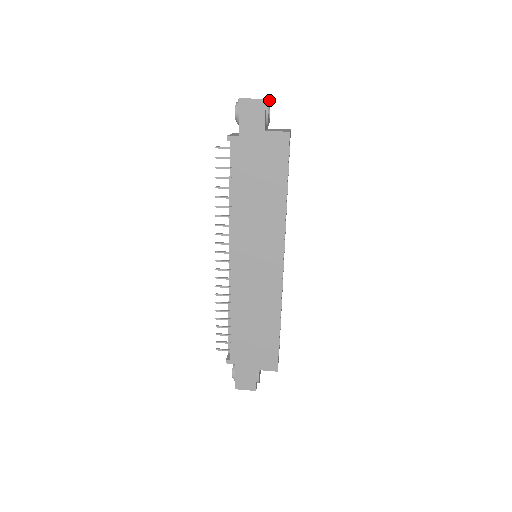
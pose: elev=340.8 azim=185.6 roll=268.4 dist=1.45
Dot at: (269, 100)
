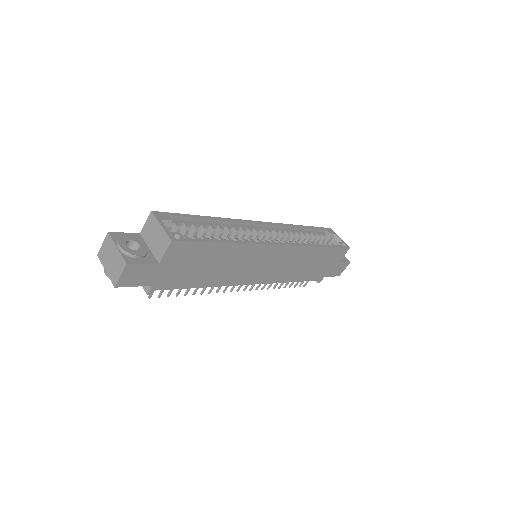
Dot at: (121, 249)
